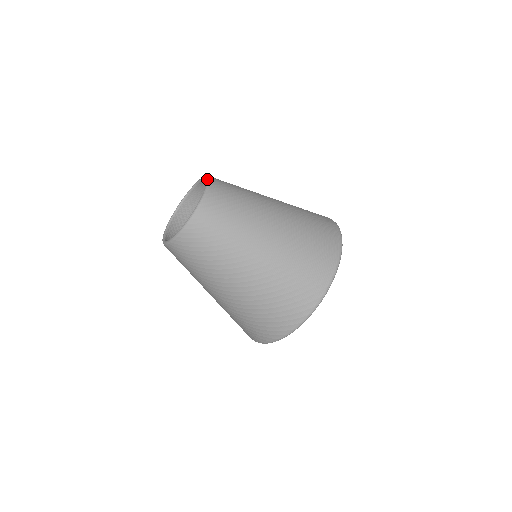
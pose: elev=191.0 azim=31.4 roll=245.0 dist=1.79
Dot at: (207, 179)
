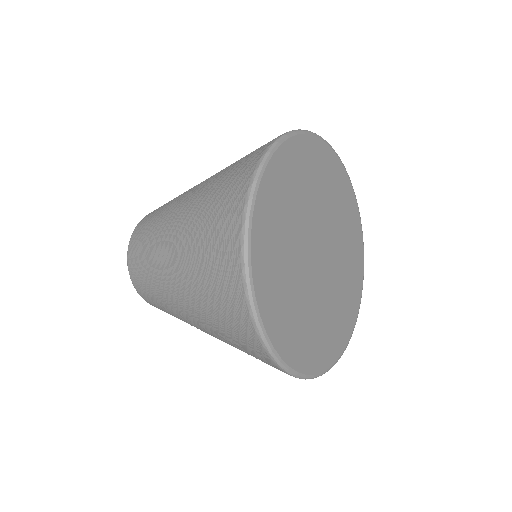
Dot at: (127, 255)
